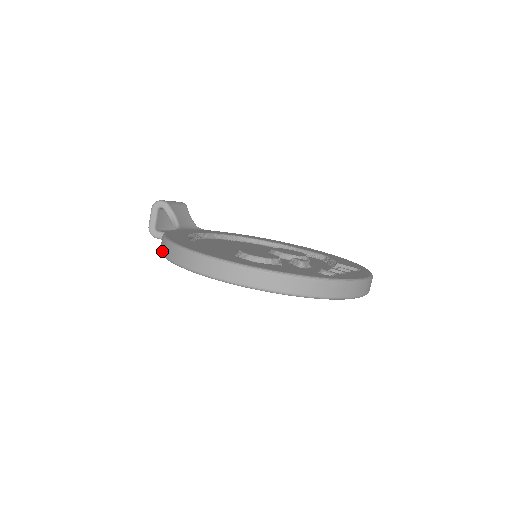
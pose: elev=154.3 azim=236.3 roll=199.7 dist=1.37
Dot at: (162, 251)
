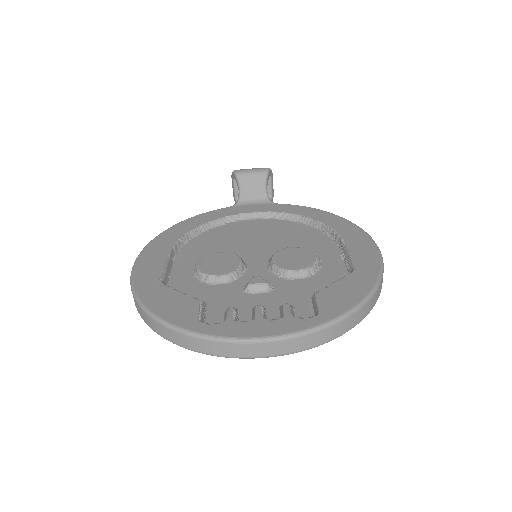
Dot at: occluded
